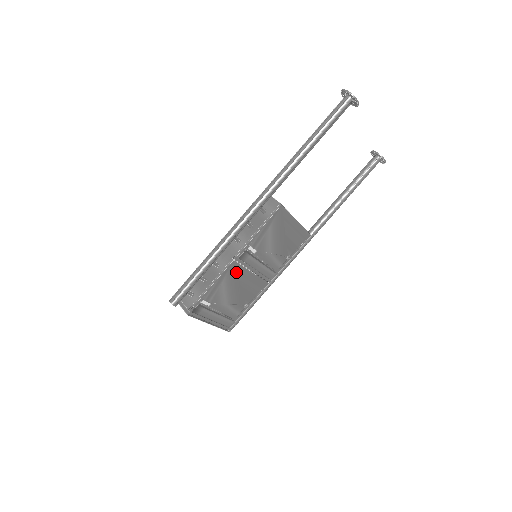
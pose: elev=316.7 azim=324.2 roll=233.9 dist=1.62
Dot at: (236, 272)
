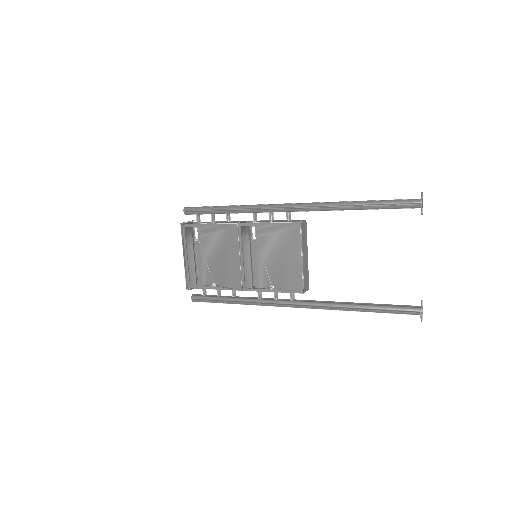
Dot at: (231, 238)
